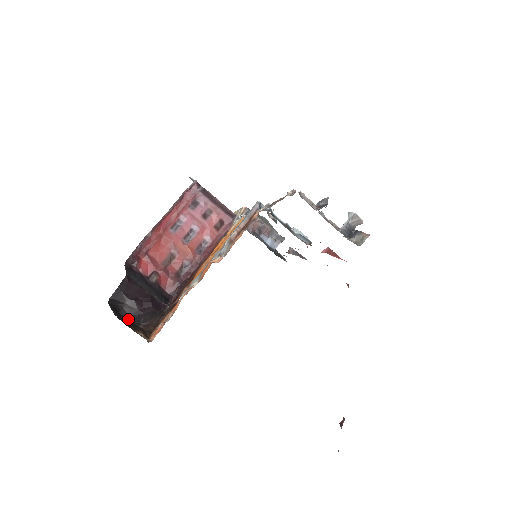
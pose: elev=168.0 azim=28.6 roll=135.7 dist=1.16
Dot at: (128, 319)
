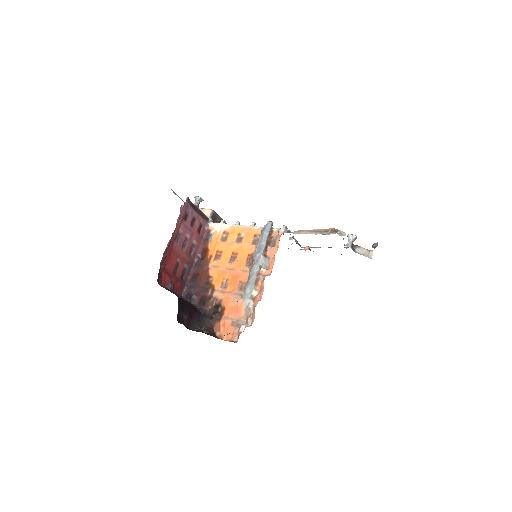
Dot at: occluded
